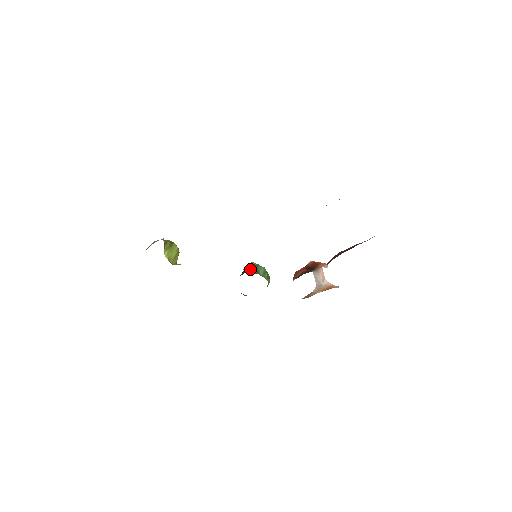
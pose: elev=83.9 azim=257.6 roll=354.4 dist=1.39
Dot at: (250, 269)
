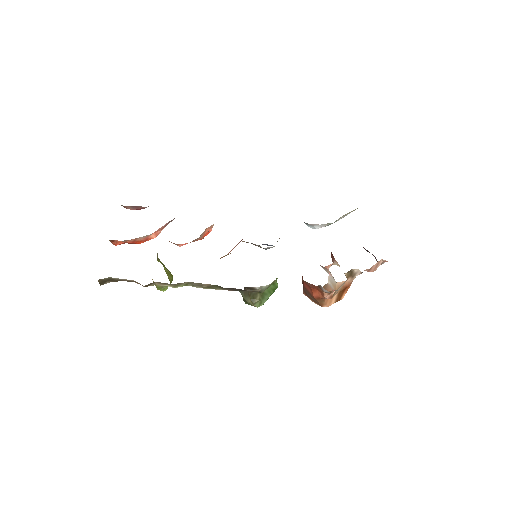
Dot at: occluded
